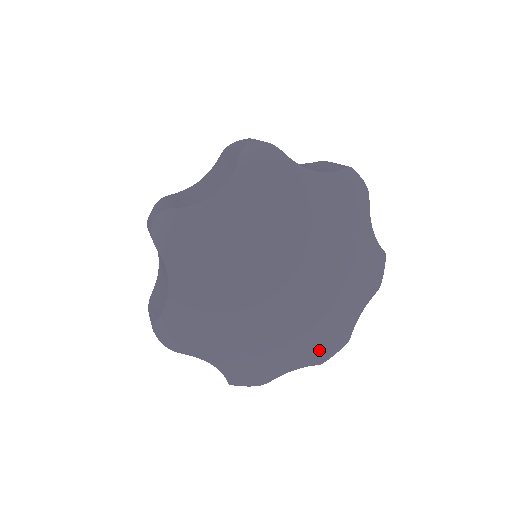
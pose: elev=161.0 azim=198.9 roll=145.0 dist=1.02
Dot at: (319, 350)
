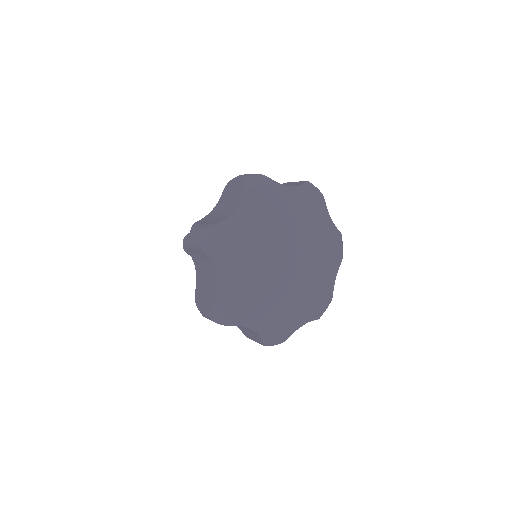
Dot at: (272, 328)
